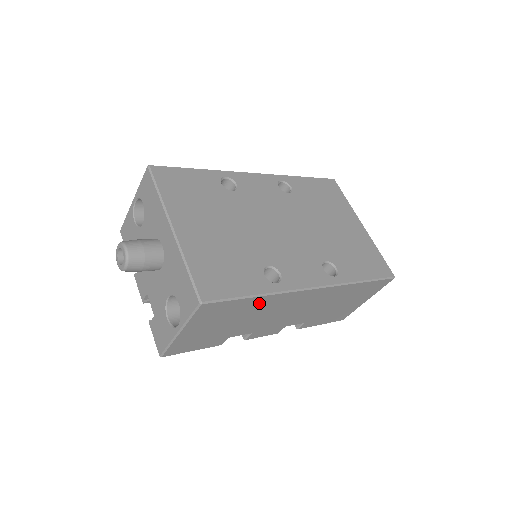
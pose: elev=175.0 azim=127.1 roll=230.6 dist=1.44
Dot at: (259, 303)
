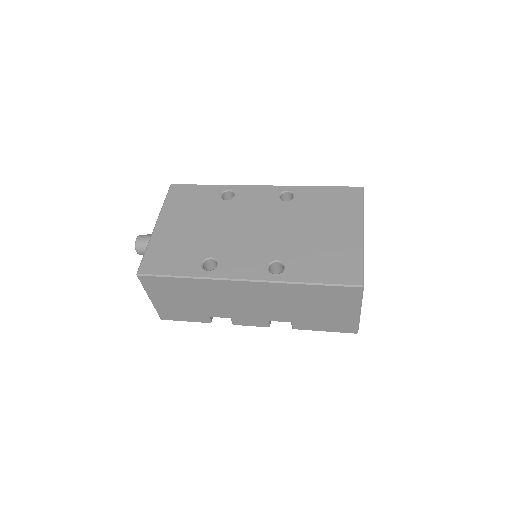
Dot at: (195, 285)
